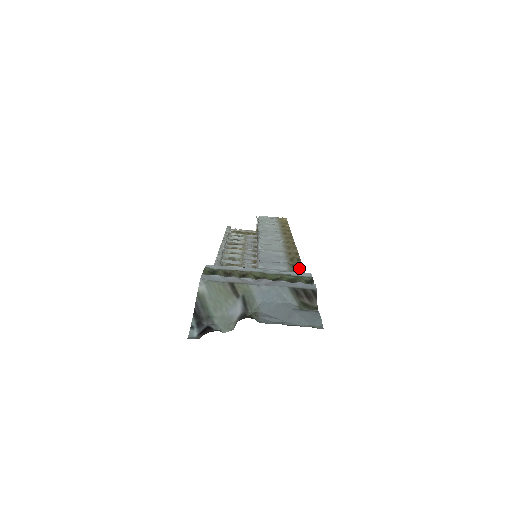
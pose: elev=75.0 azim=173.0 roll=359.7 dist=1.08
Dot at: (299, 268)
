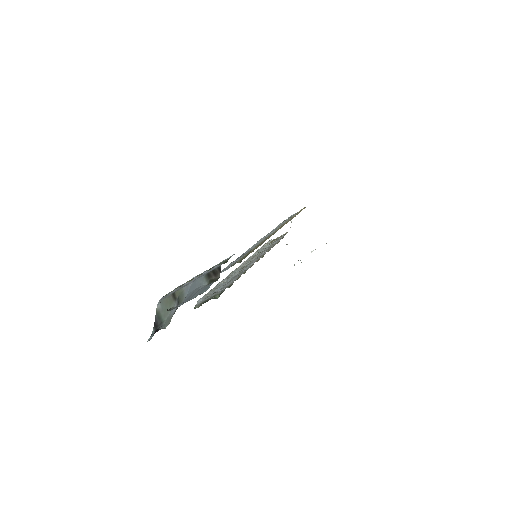
Dot at: (253, 251)
